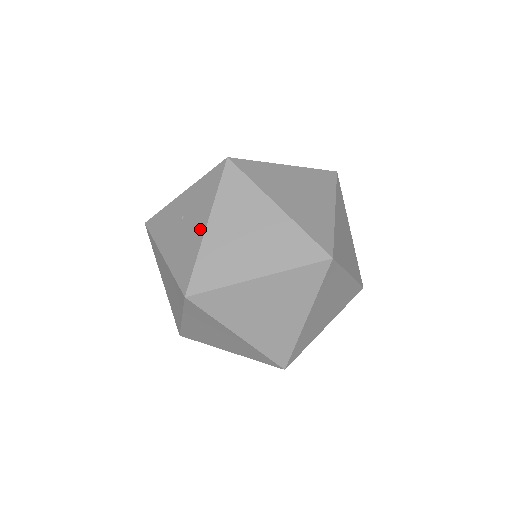
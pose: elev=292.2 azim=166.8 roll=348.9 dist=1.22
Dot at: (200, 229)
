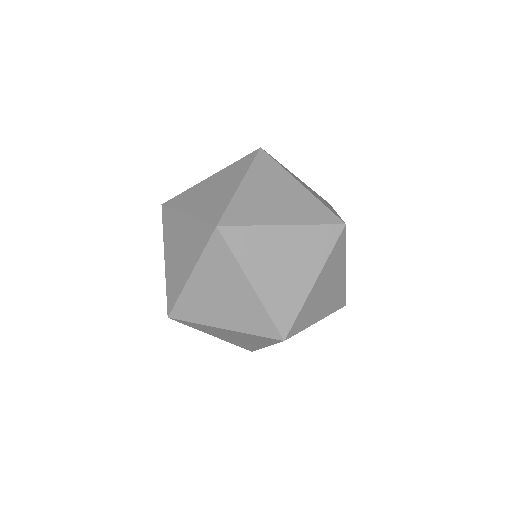
Dot at: (186, 273)
